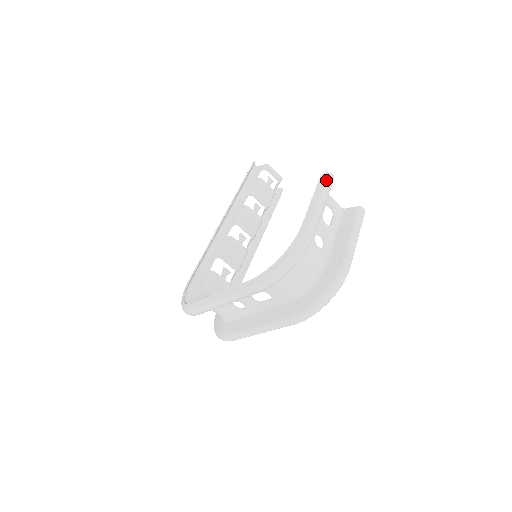
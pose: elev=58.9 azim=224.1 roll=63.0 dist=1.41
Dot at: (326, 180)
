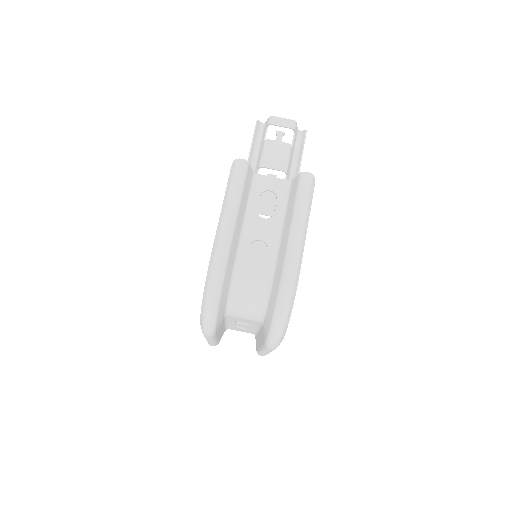
Dot at: (233, 173)
